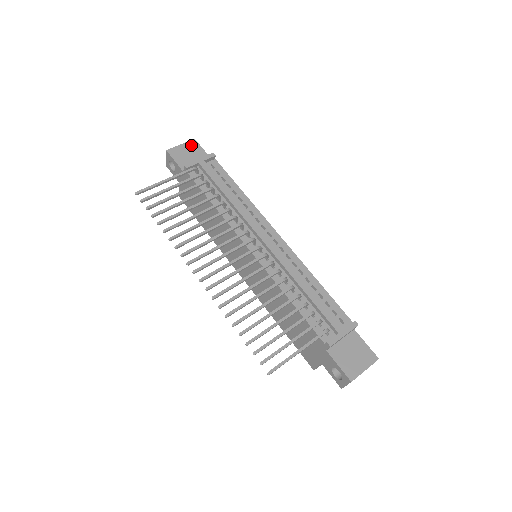
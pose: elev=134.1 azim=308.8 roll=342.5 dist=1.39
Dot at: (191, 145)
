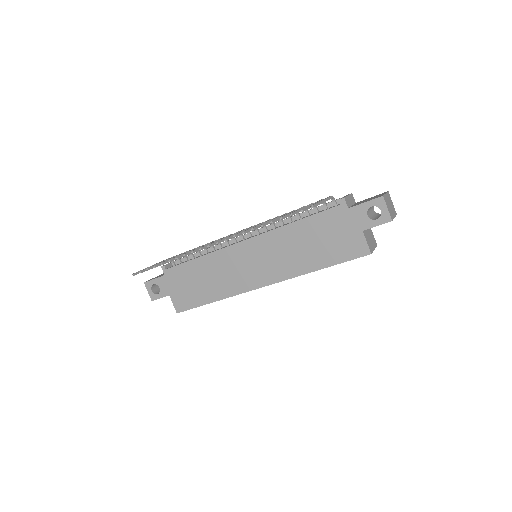
Dot at: occluded
